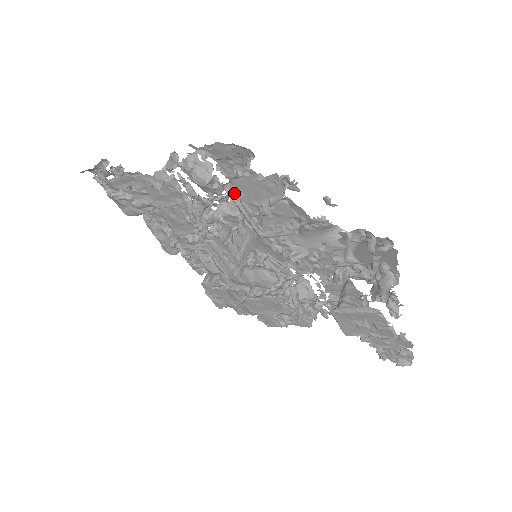
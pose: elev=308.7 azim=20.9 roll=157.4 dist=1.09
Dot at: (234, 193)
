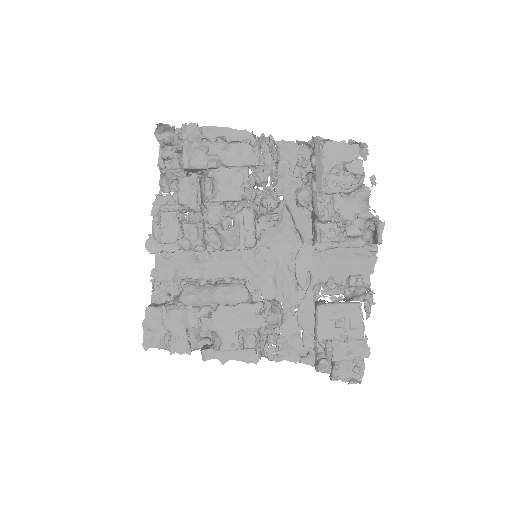
Dot at: (323, 150)
